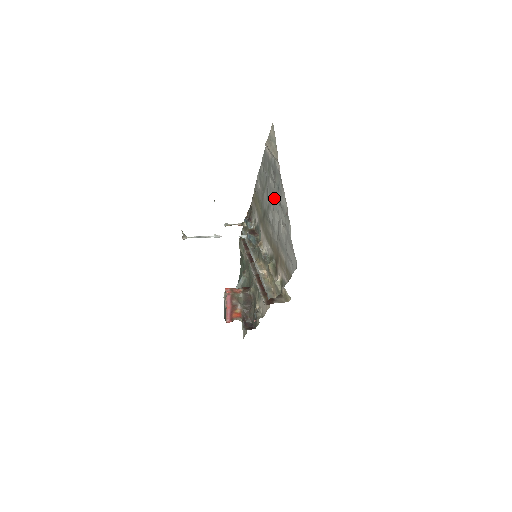
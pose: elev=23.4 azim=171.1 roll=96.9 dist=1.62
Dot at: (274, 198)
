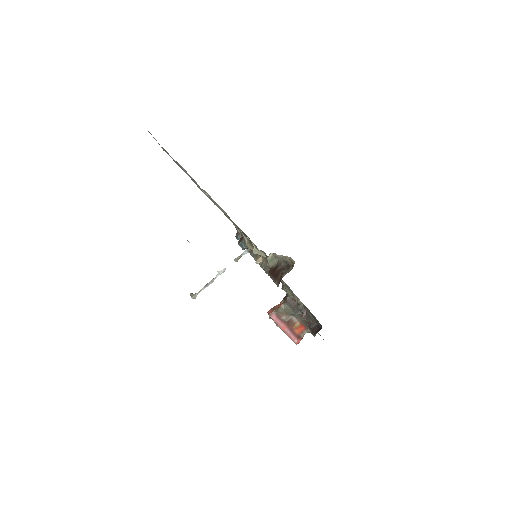
Dot at: occluded
